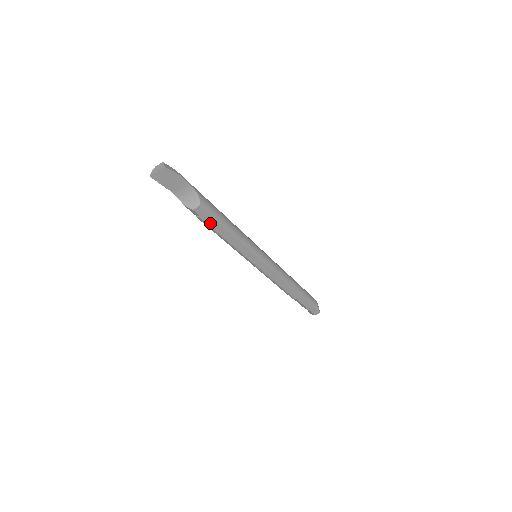
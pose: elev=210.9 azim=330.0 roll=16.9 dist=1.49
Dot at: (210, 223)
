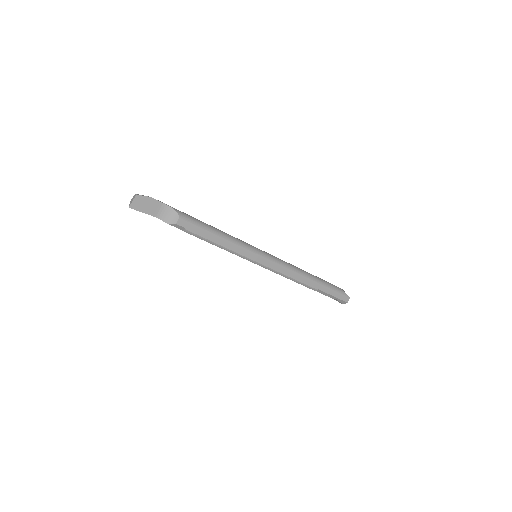
Dot at: (197, 232)
